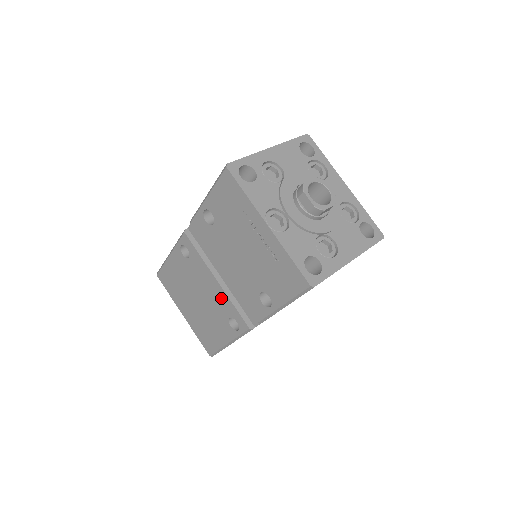
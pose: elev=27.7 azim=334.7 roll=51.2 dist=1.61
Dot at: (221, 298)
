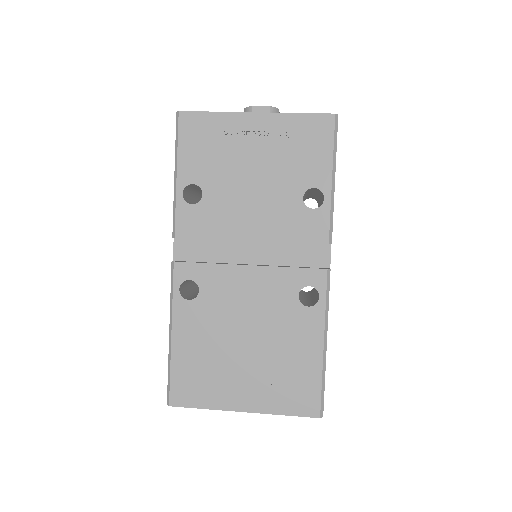
Dot at: (271, 283)
